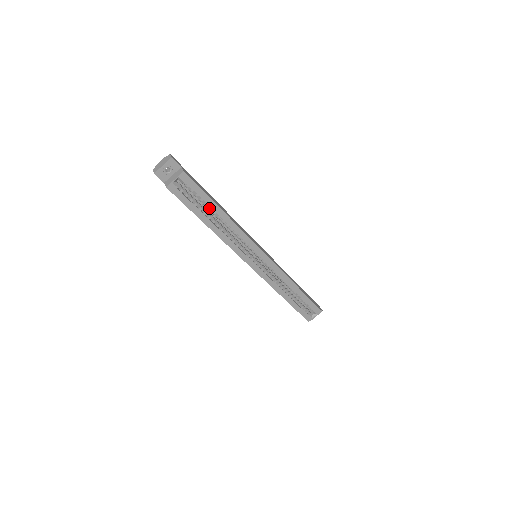
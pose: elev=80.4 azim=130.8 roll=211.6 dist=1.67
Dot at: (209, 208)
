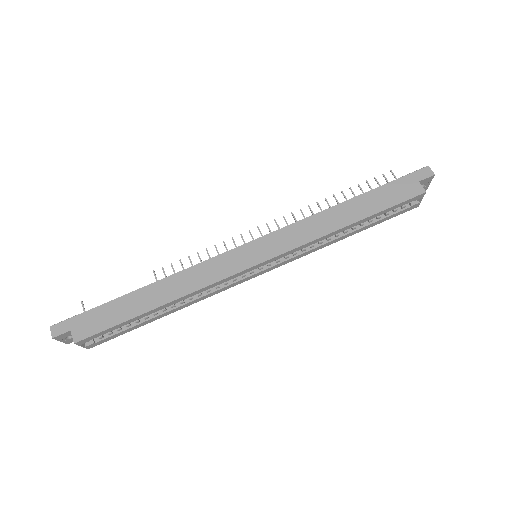
Dot at: (142, 316)
